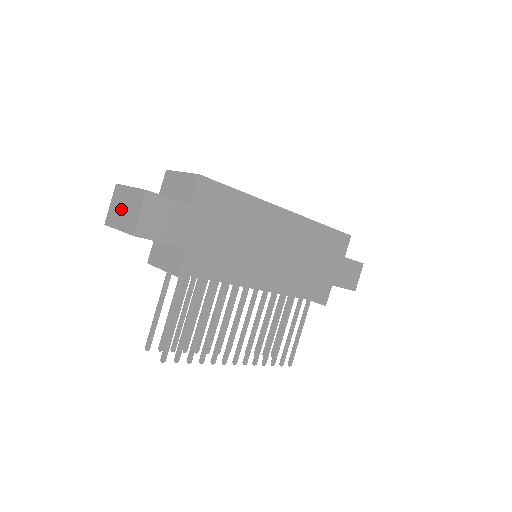
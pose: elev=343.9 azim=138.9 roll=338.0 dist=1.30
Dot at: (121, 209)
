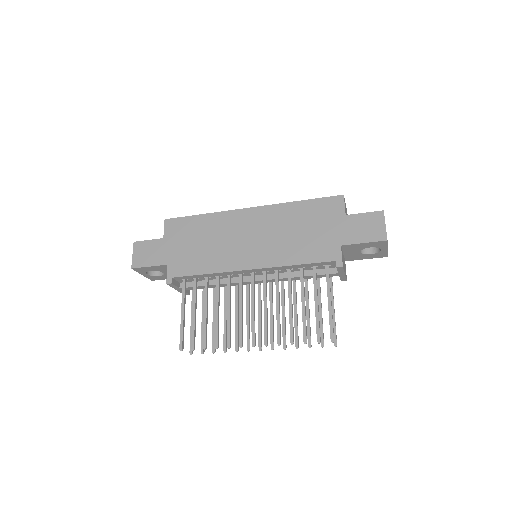
Dot at: occluded
